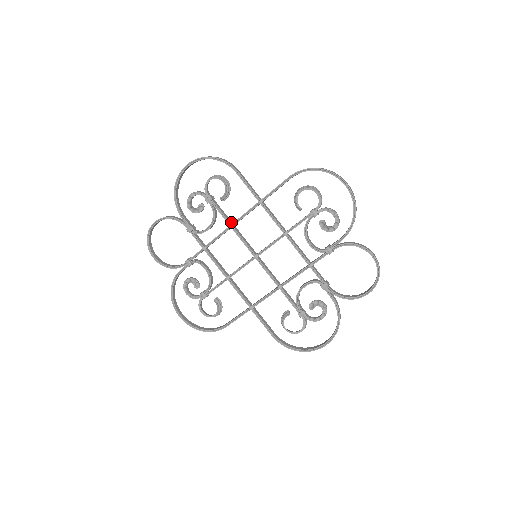
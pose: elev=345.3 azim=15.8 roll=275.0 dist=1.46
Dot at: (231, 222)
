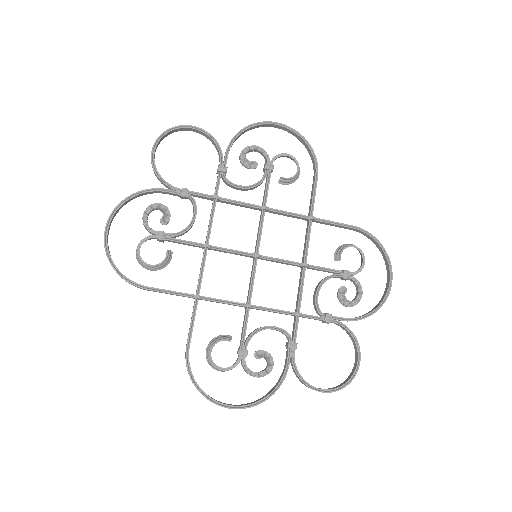
Dot at: (265, 205)
